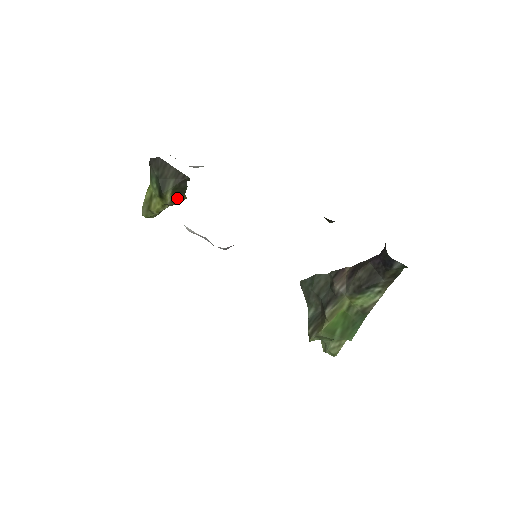
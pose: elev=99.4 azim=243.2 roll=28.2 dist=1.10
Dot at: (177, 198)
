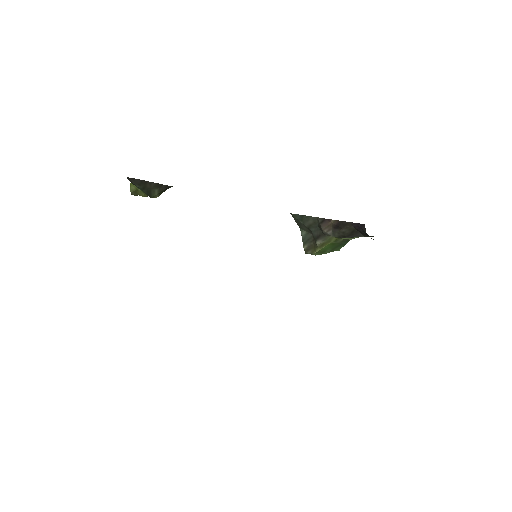
Dot at: (164, 191)
